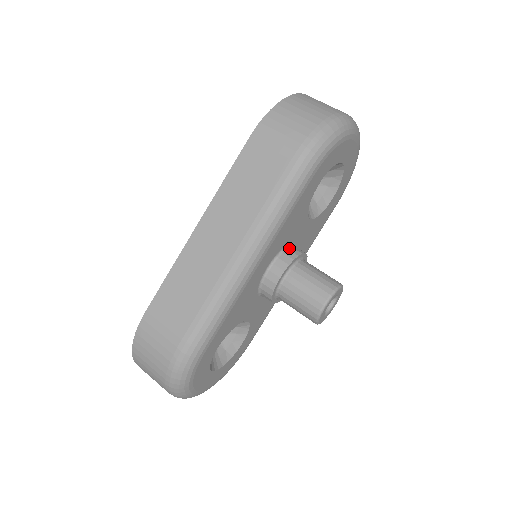
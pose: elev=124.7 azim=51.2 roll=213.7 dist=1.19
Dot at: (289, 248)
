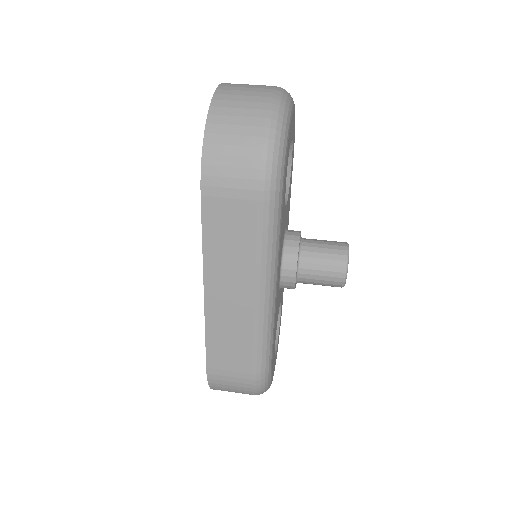
Dot at: (286, 244)
